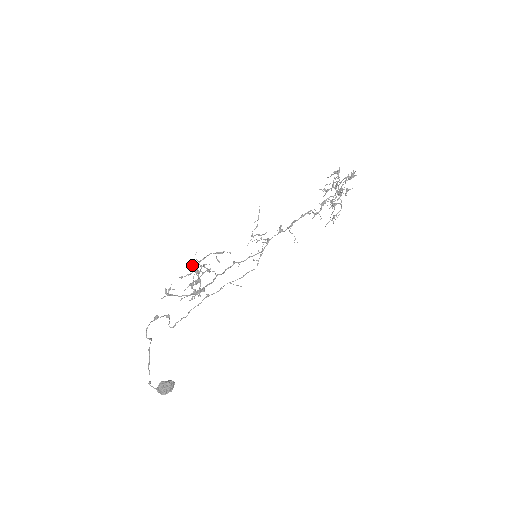
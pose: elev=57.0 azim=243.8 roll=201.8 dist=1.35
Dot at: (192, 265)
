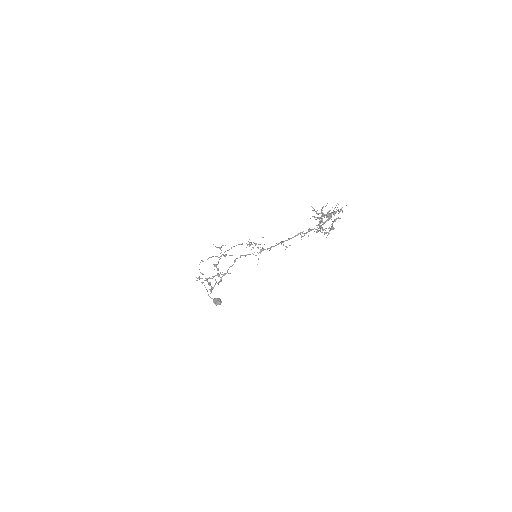
Dot at: occluded
